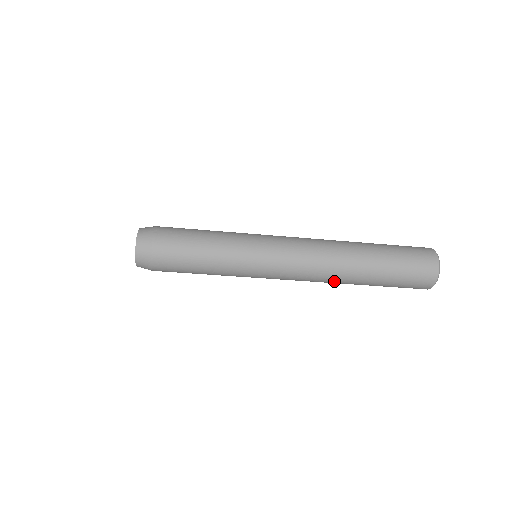
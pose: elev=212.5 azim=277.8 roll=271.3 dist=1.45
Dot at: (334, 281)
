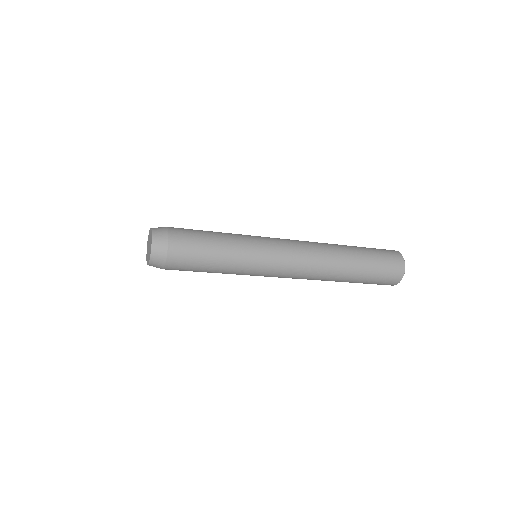
Dot at: occluded
